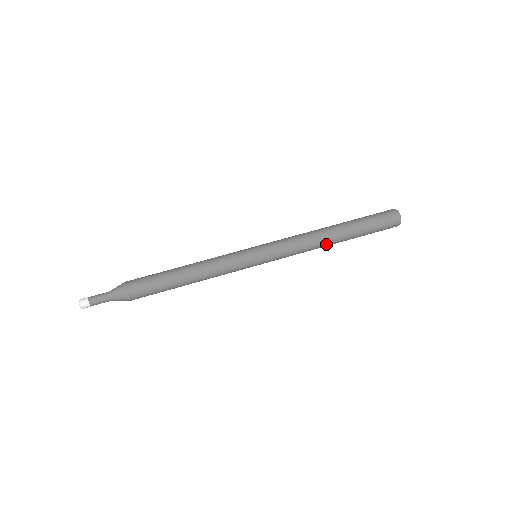
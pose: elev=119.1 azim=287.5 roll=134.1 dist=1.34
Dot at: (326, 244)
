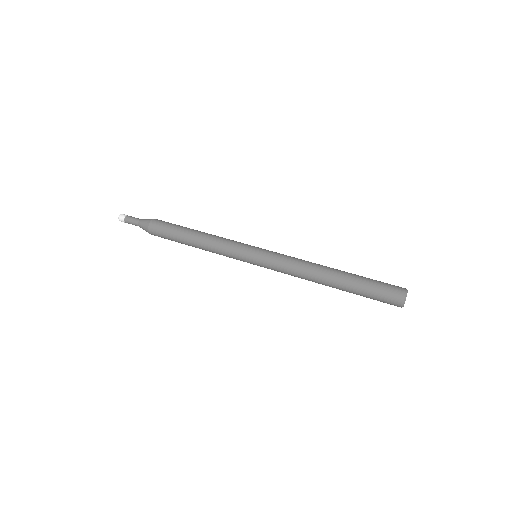
Dot at: (318, 280)
